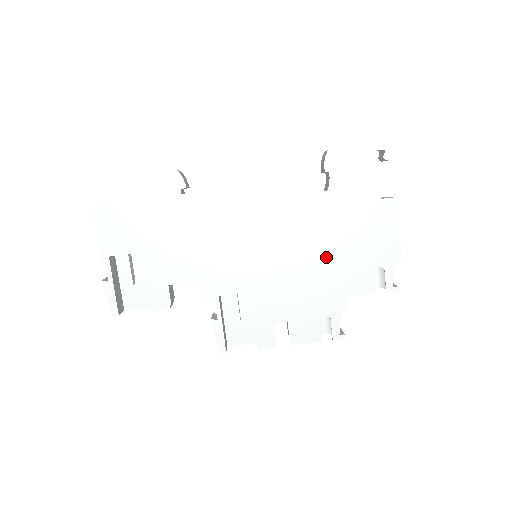
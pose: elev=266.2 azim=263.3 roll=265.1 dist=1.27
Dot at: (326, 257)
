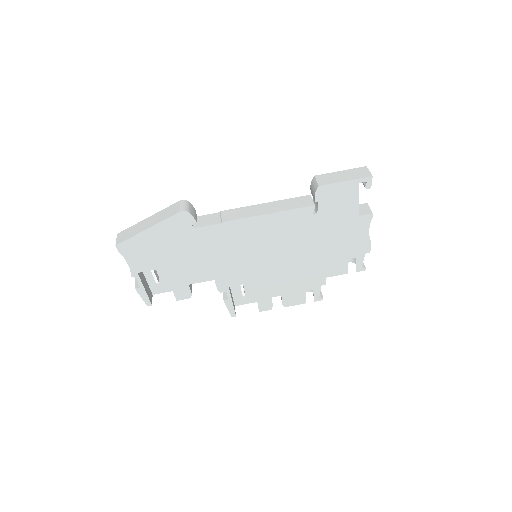
Dot at: (312, 256)
